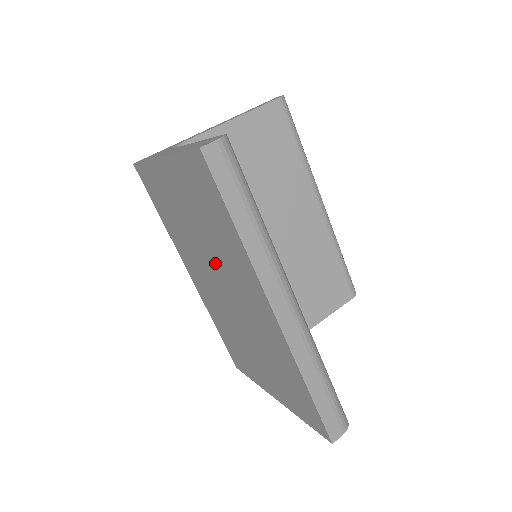
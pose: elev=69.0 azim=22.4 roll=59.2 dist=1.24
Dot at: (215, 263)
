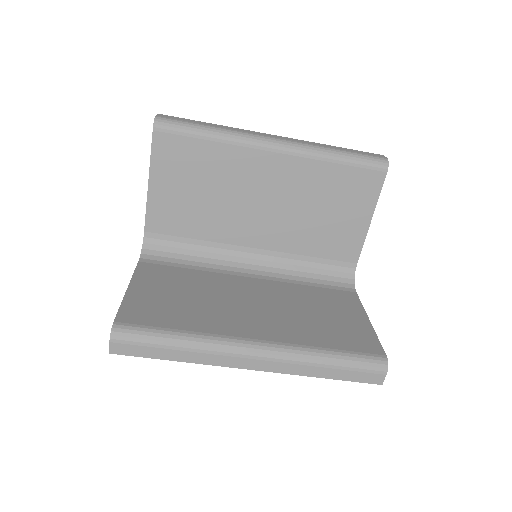
Dot at: occluded
